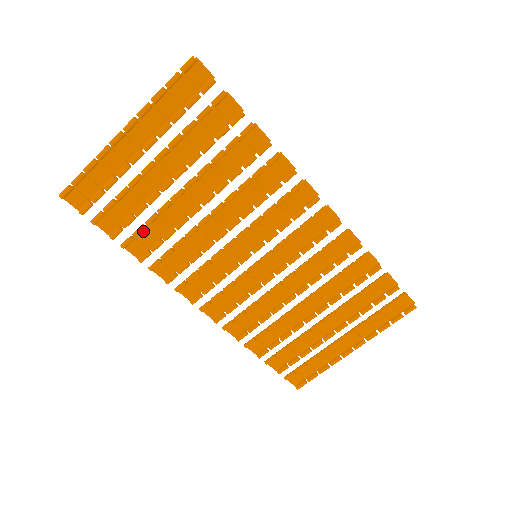
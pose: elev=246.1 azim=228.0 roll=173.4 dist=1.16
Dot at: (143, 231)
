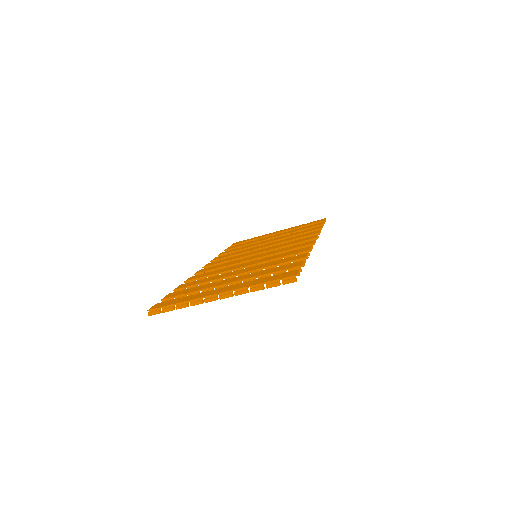
Dot at: (193, 286)
